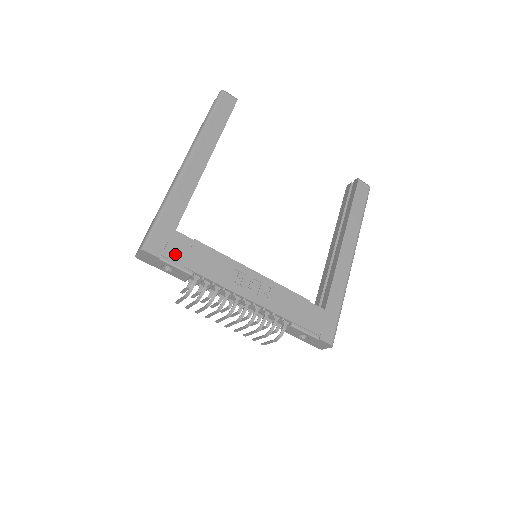
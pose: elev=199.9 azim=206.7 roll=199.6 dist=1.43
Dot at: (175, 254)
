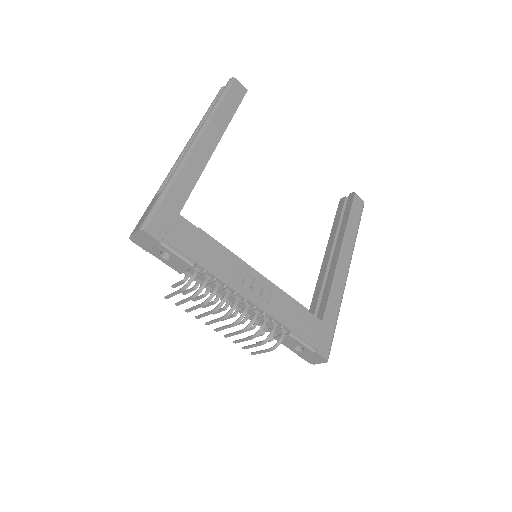
Dot at: (177, 240)
